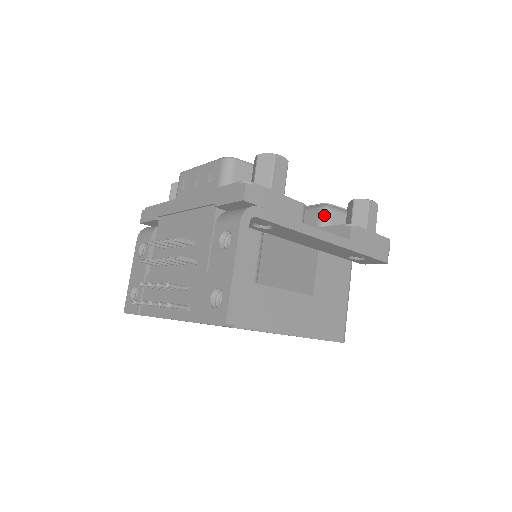
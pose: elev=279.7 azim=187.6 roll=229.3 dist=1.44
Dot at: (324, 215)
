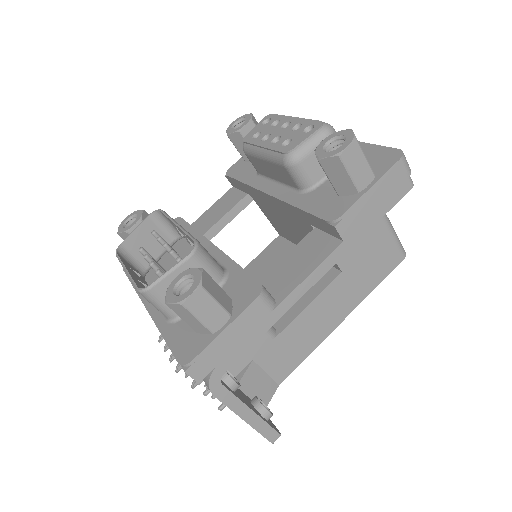
Dot at: (295, 173)
